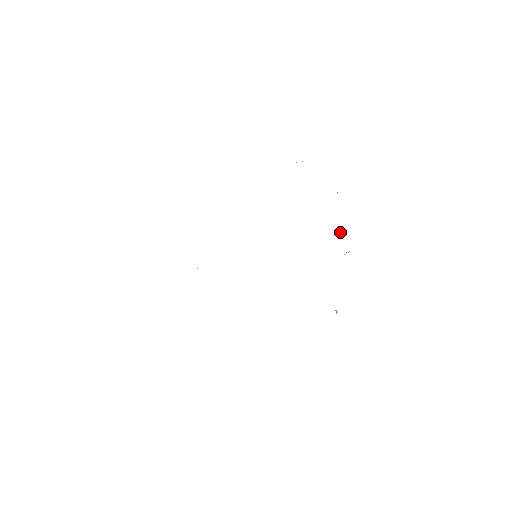
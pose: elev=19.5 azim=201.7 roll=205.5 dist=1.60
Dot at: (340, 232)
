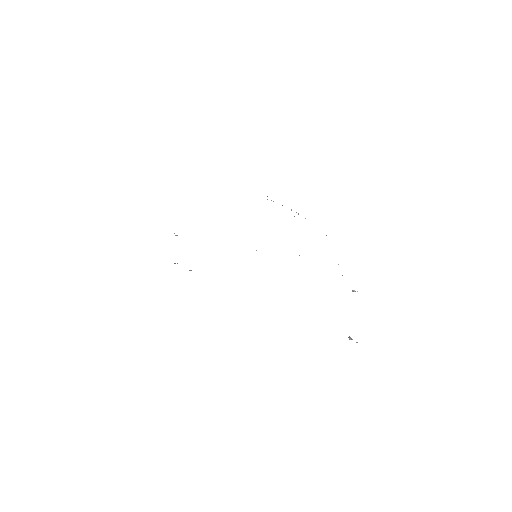
Dot at: occluded
